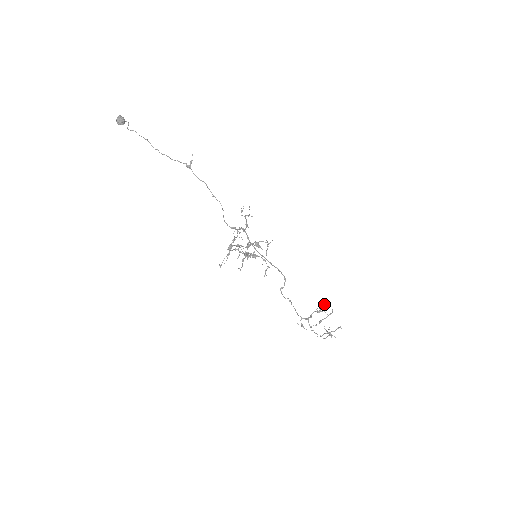
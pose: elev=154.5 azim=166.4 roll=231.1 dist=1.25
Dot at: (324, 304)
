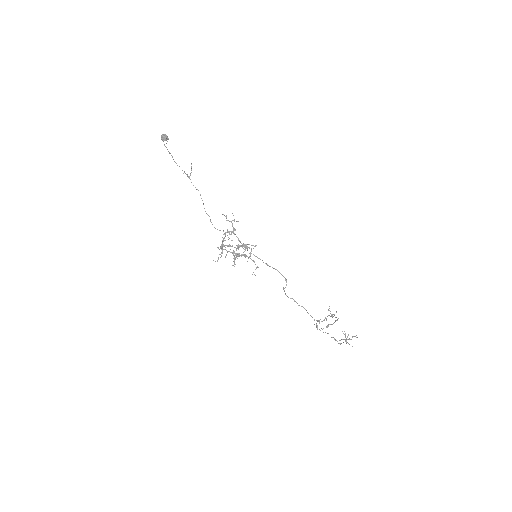
Dot at: occluded
